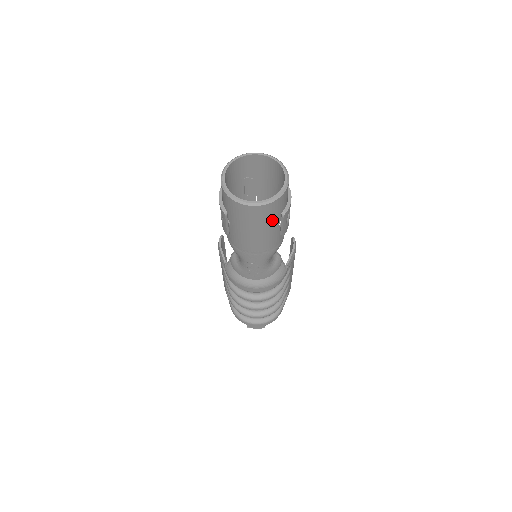
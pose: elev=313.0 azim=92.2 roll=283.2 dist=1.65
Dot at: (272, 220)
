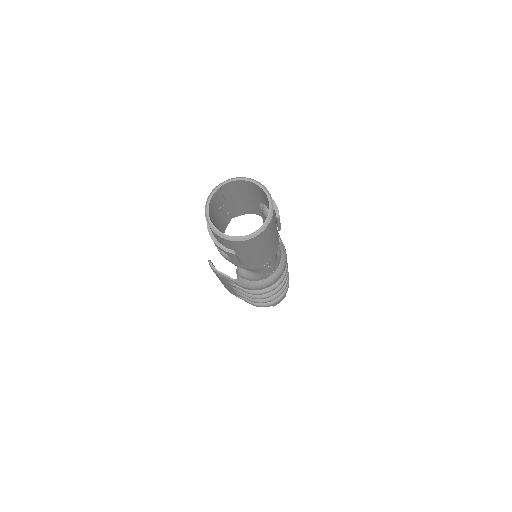
Dot at: (274, 228)
